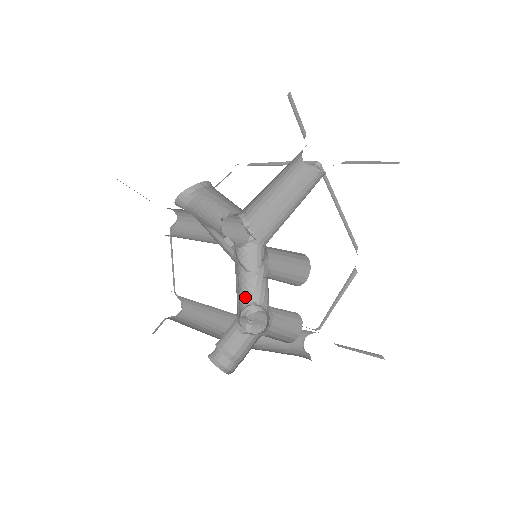
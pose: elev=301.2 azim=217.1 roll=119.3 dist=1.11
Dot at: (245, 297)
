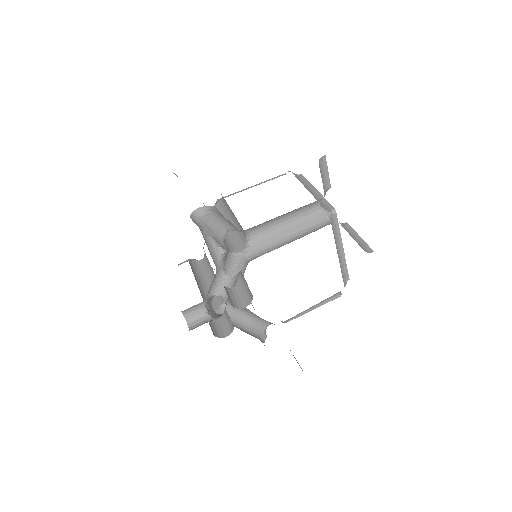
Dot at: (217, 290)
